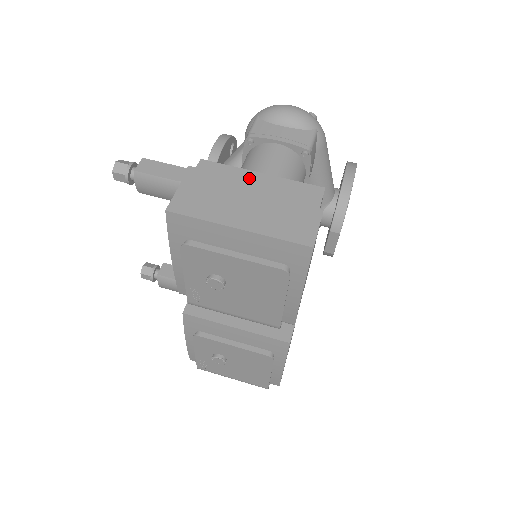
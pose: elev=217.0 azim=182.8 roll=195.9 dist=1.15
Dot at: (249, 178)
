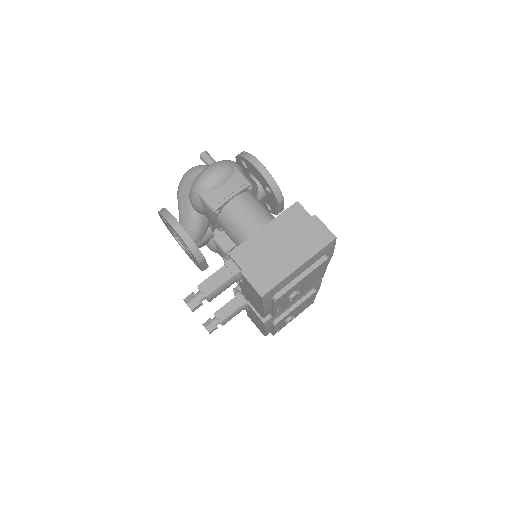
Dot at: (263, 236)
